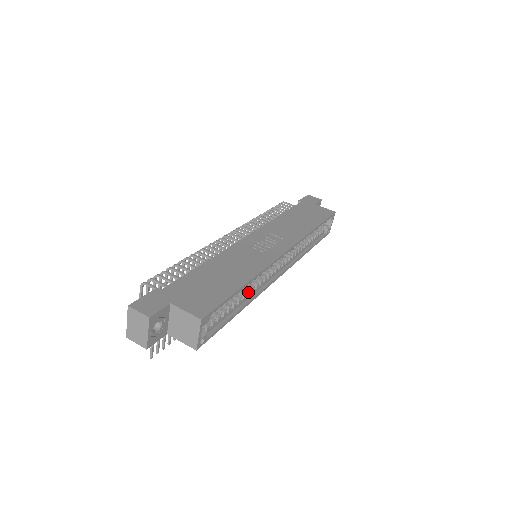
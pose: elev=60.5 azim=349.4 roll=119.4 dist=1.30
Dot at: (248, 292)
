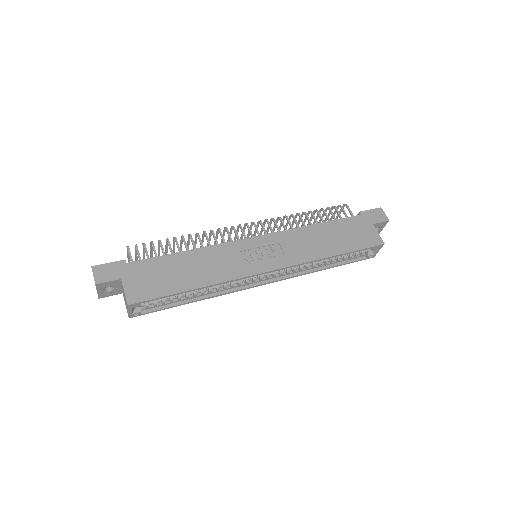
Dot at: (209, 290)
